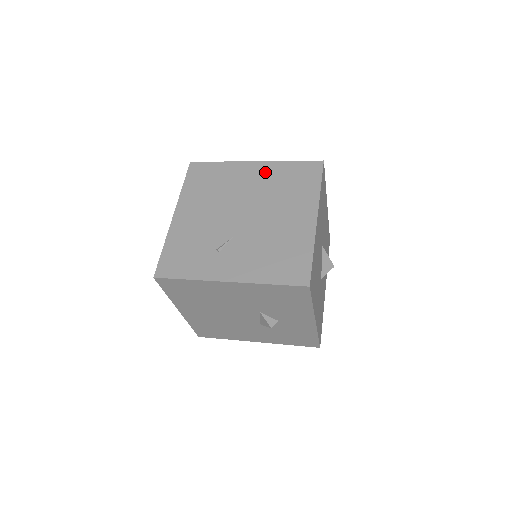
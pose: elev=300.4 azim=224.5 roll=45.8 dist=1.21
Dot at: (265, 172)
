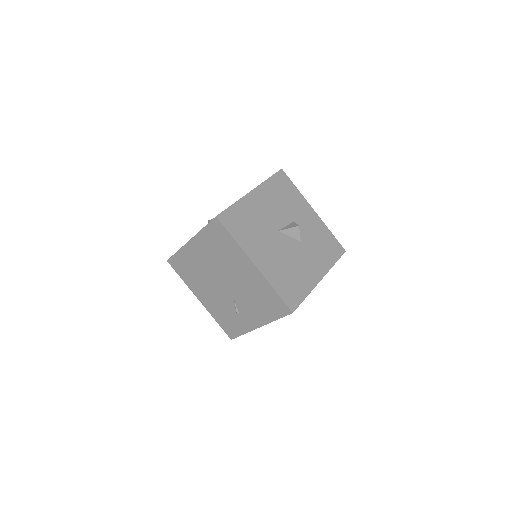
Dot at: (201, 246)
